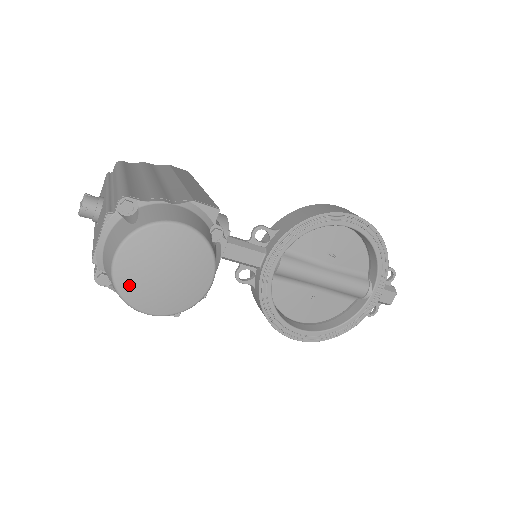
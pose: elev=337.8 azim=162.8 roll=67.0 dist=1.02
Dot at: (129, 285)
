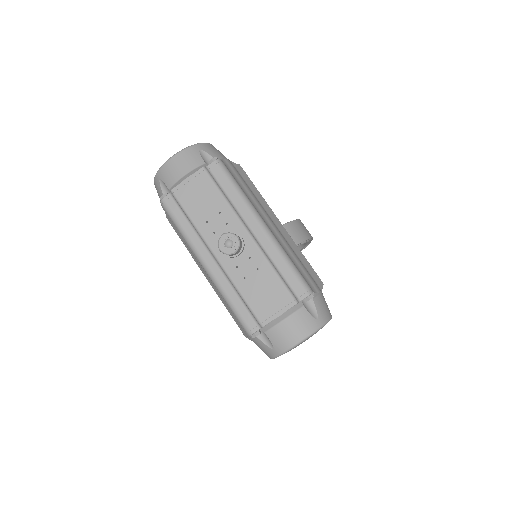
Dot at: occluded
